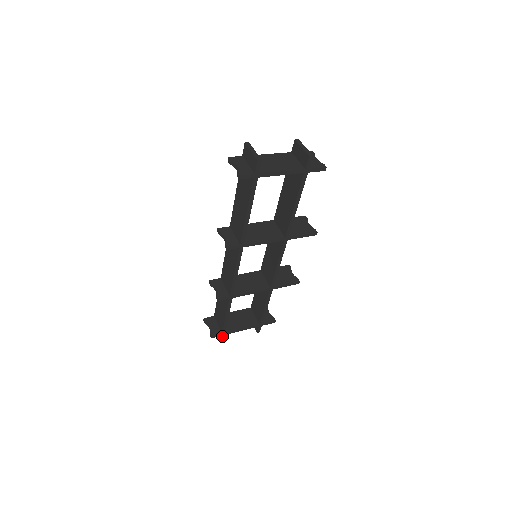
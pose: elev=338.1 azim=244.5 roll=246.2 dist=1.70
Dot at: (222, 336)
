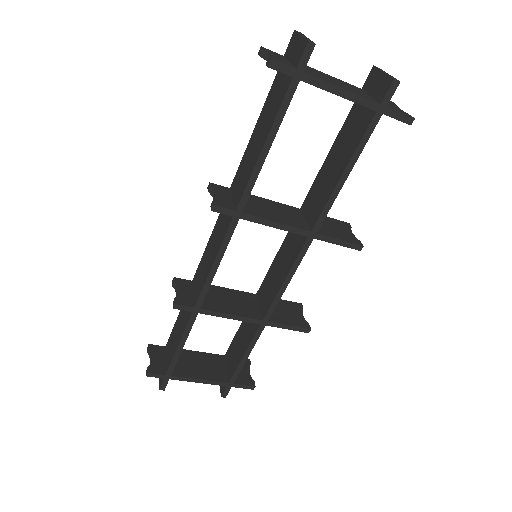
Dot at: (165, 379)
